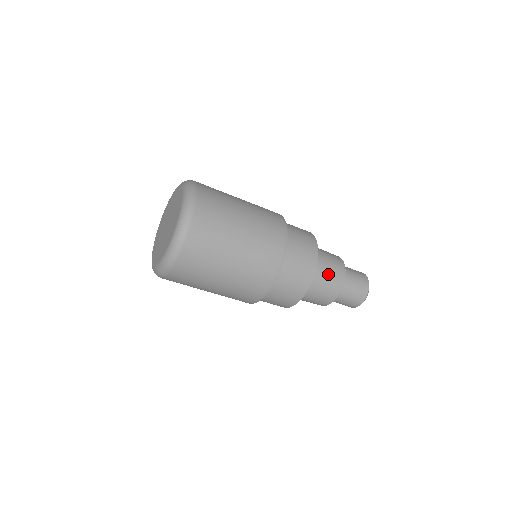
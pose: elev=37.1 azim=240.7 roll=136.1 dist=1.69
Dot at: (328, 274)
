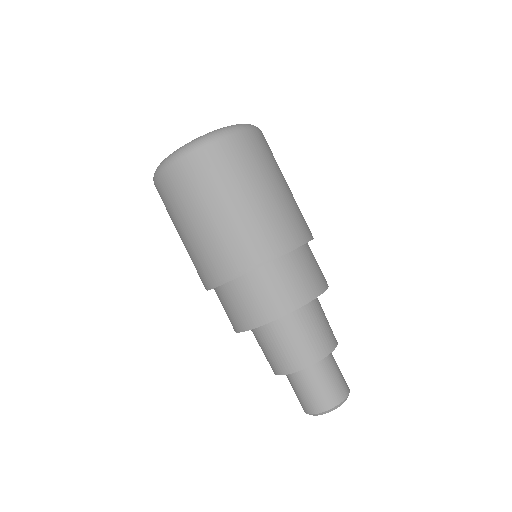
Dot at: (305, 336)
